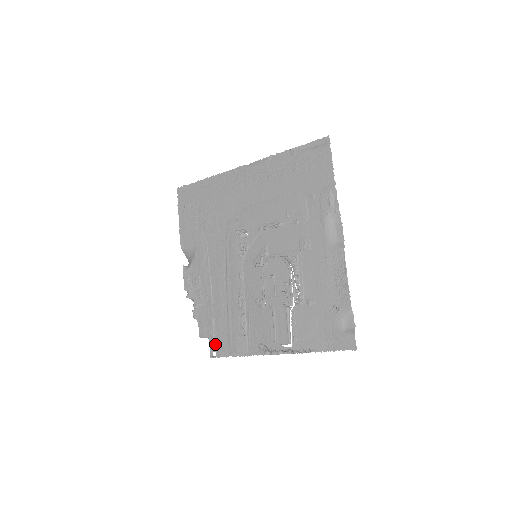
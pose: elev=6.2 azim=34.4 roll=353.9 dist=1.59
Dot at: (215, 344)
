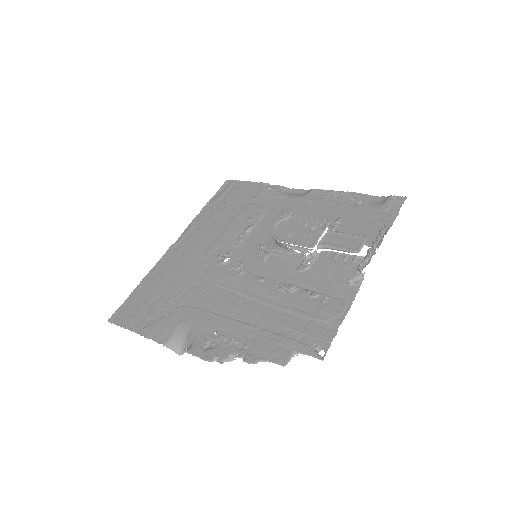
Dot at: (309, 344)
